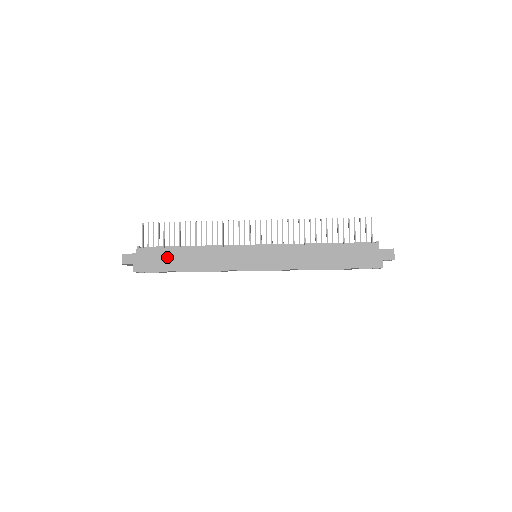
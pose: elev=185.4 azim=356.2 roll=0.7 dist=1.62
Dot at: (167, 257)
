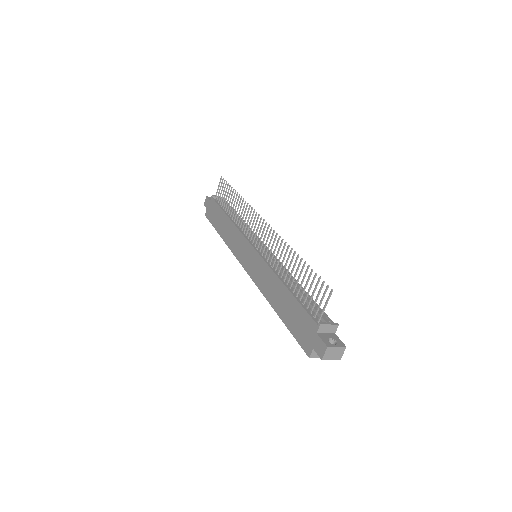
Dot at: (218, 216)
